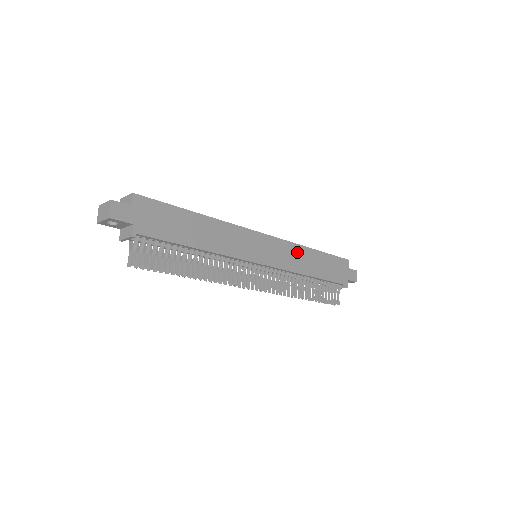
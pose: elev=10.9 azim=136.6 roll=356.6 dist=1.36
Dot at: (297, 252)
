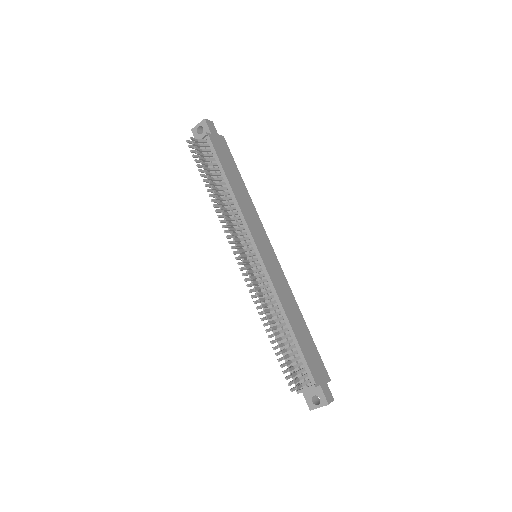
Dot at: (289, 295)
